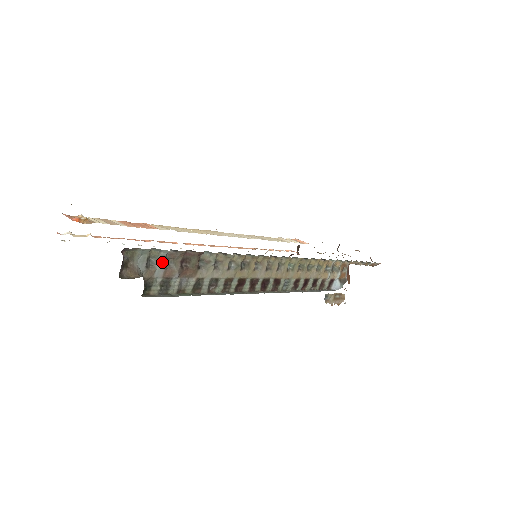
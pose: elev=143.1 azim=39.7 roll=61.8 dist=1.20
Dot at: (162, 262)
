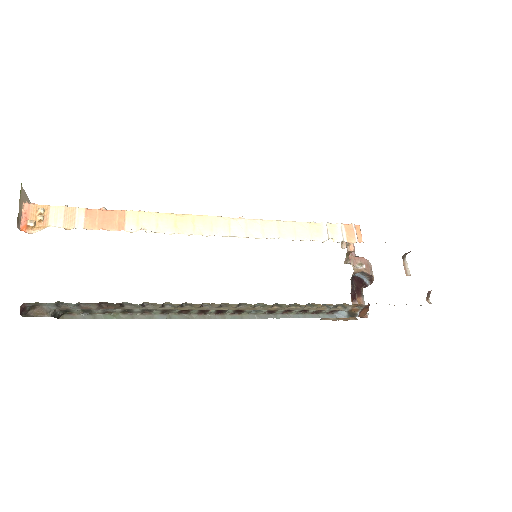
Dot at: (74, 305)
